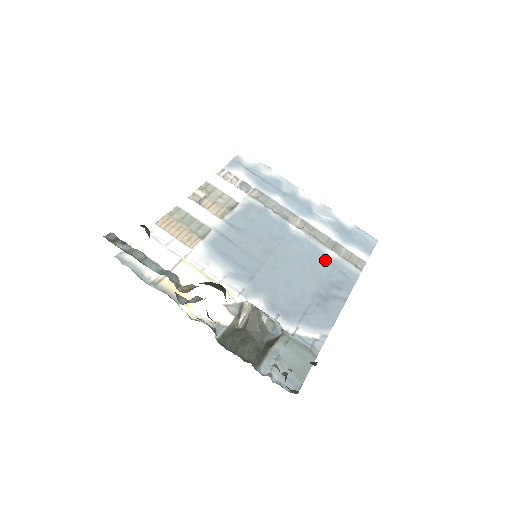
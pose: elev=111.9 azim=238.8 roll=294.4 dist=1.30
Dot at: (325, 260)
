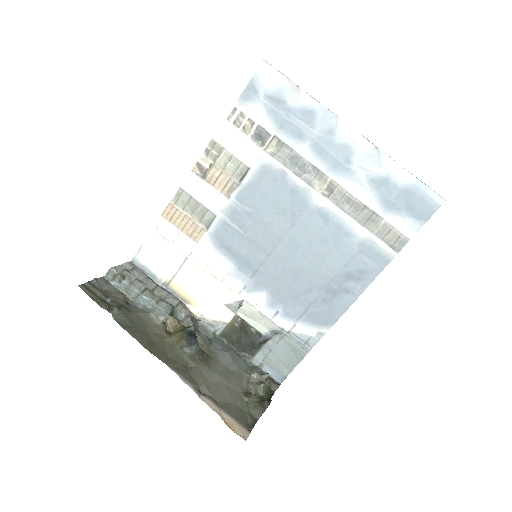
Dot at: (348, 243)
